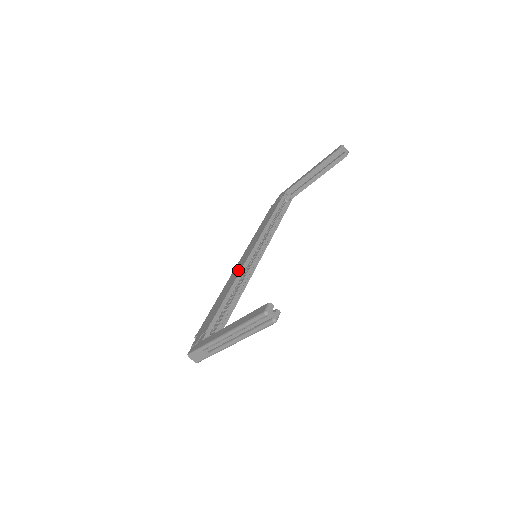
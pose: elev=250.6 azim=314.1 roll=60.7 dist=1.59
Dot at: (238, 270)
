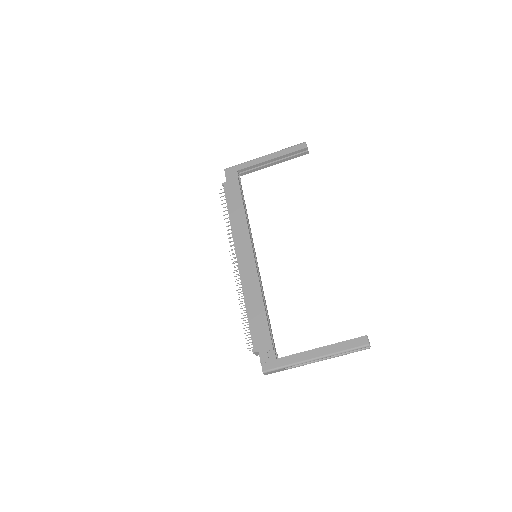
Dot at: (253, 275)
